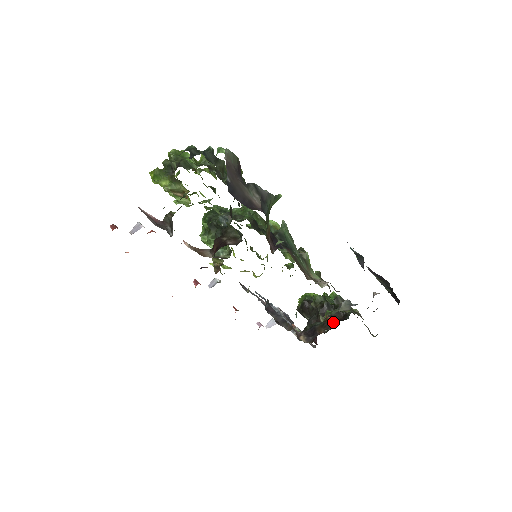
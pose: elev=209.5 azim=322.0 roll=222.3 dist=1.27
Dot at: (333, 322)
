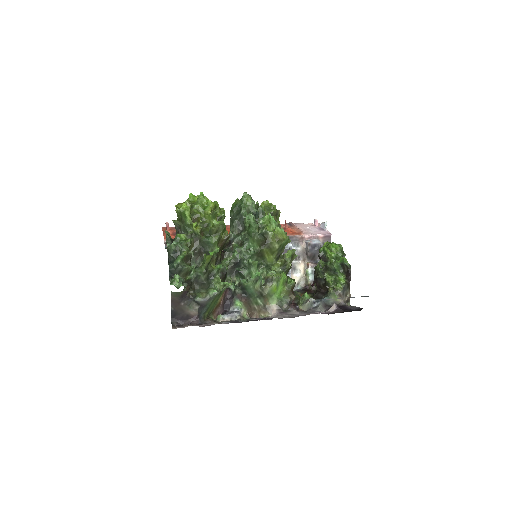
Dot at: (316, 292)
